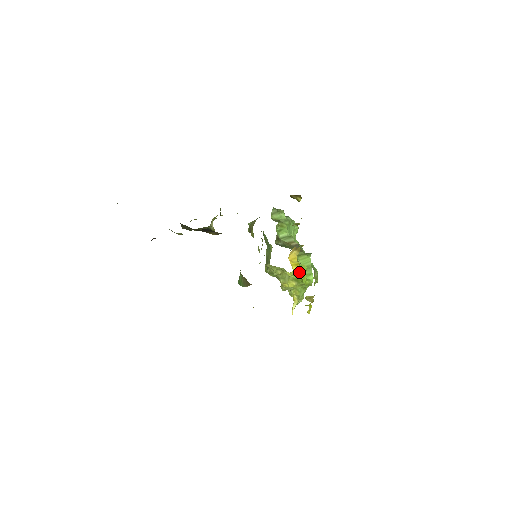
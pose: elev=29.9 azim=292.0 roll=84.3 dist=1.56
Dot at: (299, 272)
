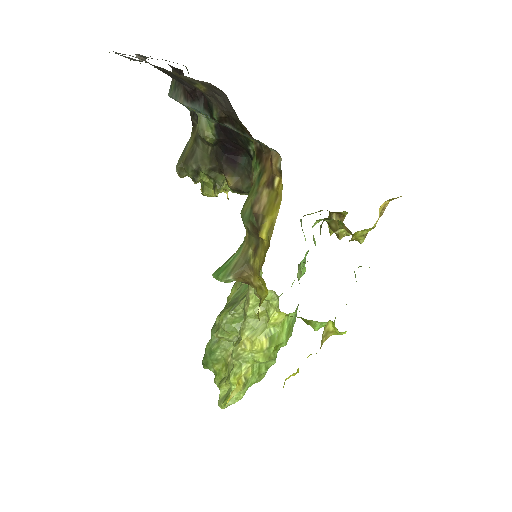
Dot at: occluded
